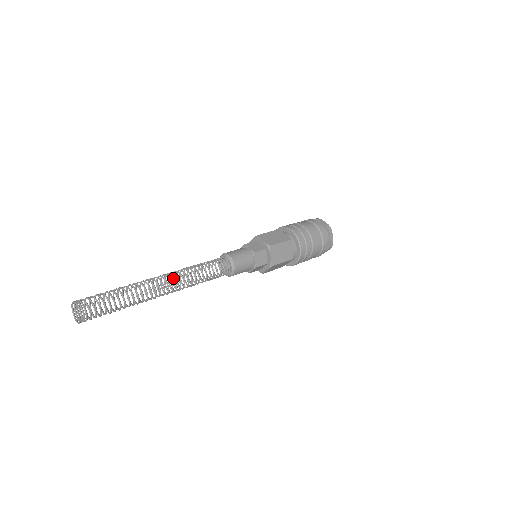
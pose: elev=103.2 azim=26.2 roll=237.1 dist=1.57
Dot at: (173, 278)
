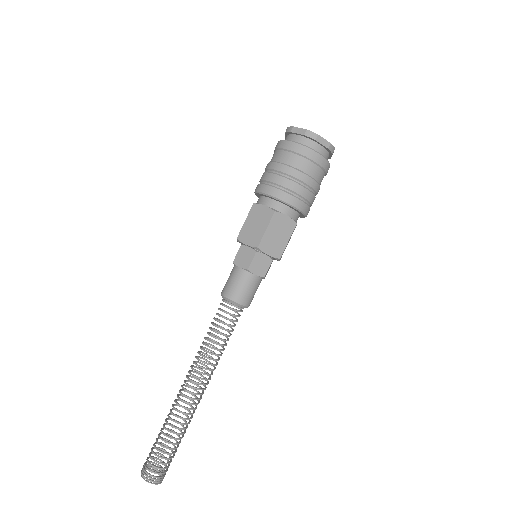
Dot at: occluded
